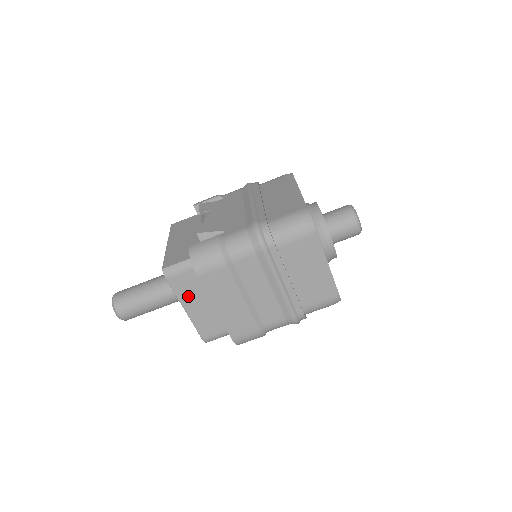
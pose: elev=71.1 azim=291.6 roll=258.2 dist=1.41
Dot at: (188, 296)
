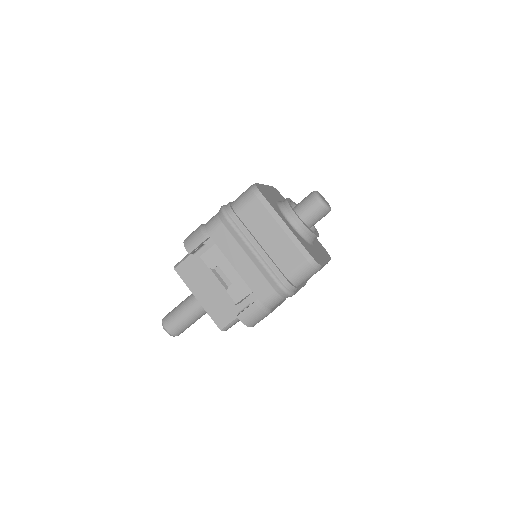
Dot at: occluded
